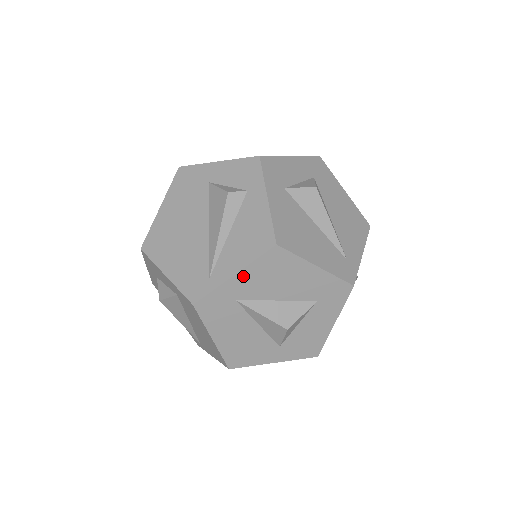
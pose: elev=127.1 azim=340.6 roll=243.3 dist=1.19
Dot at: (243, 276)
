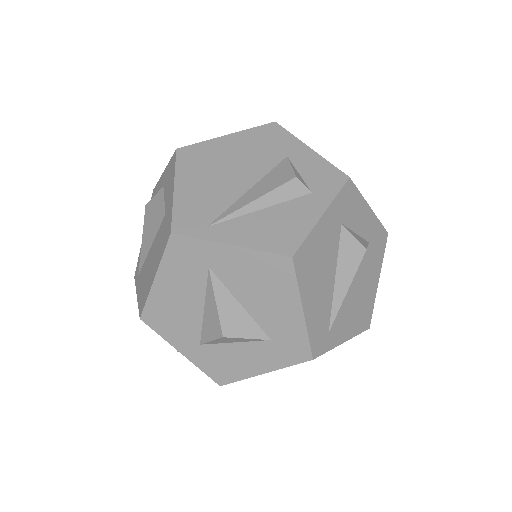
Dot at: (237, 254)
